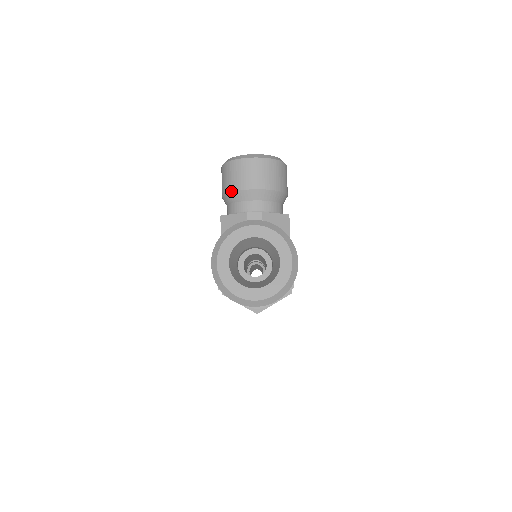
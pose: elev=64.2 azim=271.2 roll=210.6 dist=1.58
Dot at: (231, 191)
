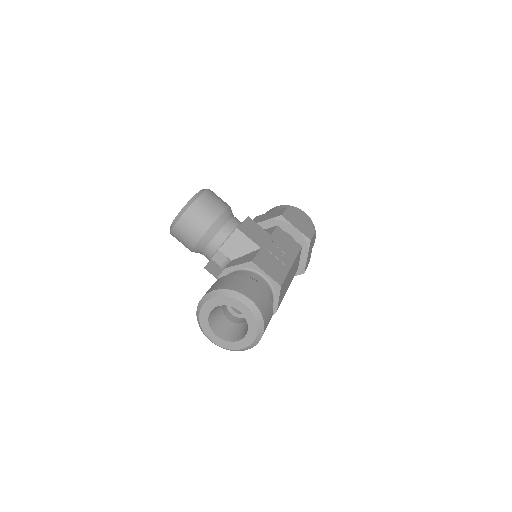
Dot at: (191, 251)
